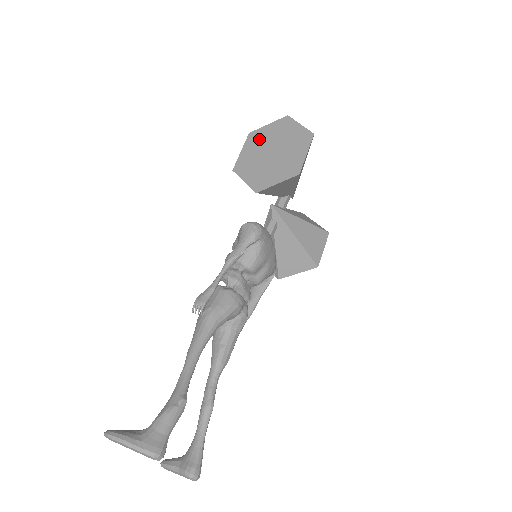
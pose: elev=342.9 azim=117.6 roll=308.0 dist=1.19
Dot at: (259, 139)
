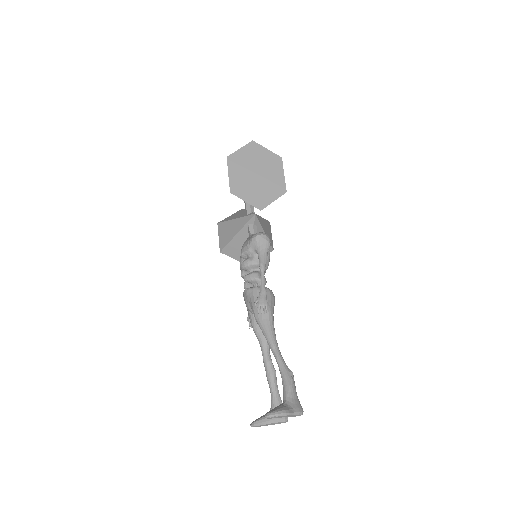
Dot at: (239, 163)
